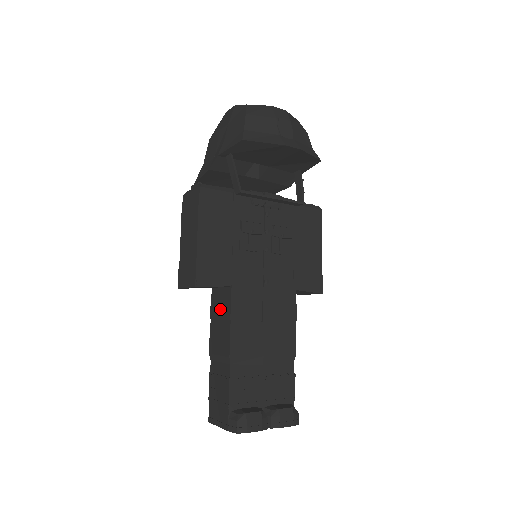
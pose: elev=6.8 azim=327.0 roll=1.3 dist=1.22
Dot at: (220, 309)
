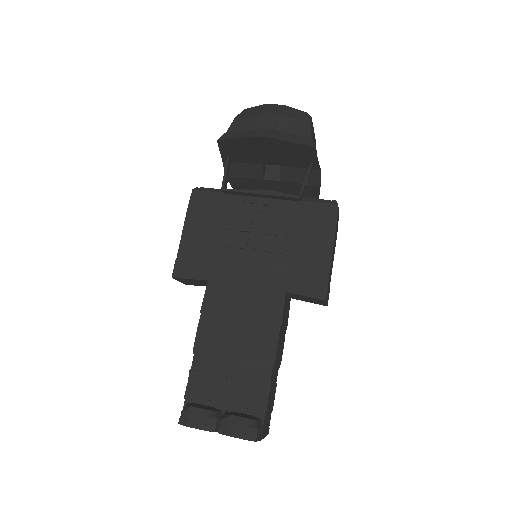
Dot at: occluded
